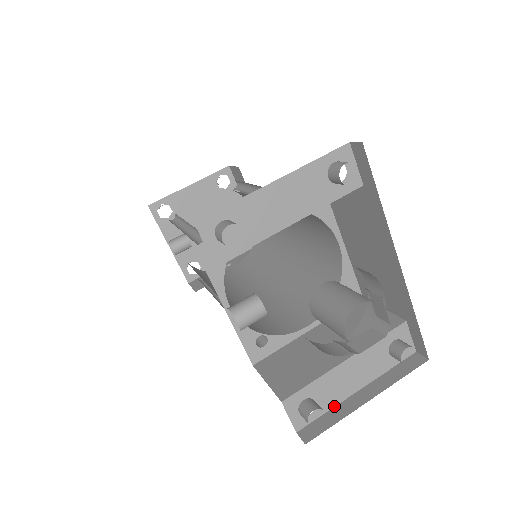
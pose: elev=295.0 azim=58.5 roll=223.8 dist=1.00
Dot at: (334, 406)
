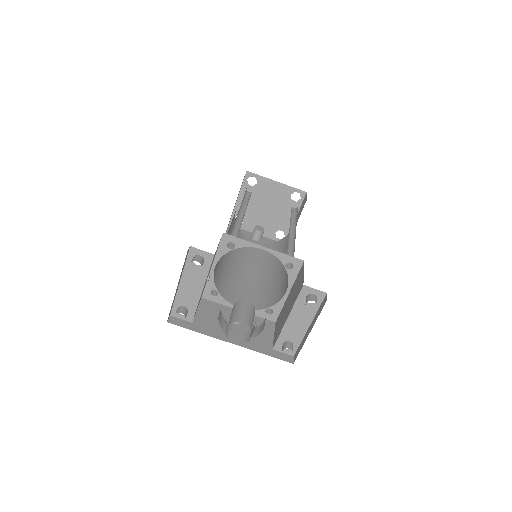
Dot at: (303, 338)
